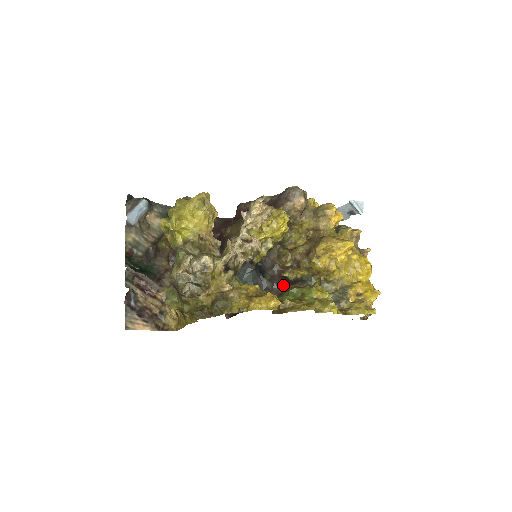
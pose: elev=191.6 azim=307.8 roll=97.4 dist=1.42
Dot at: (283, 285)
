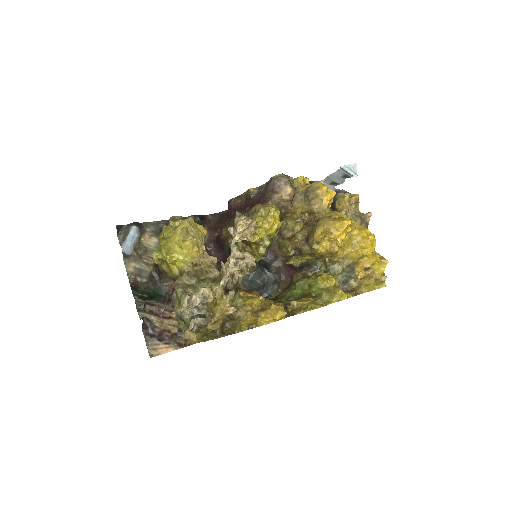
Dot at: (290, 275)
